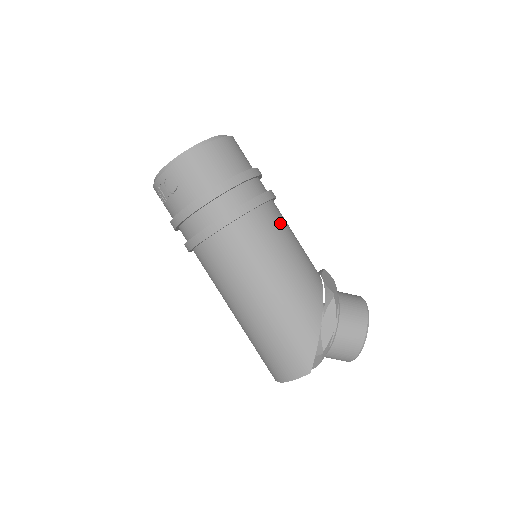
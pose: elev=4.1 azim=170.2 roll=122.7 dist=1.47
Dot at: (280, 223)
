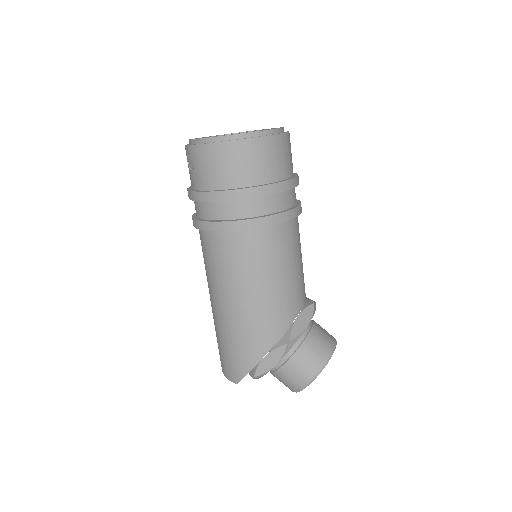
Dot at: (278, 249)
